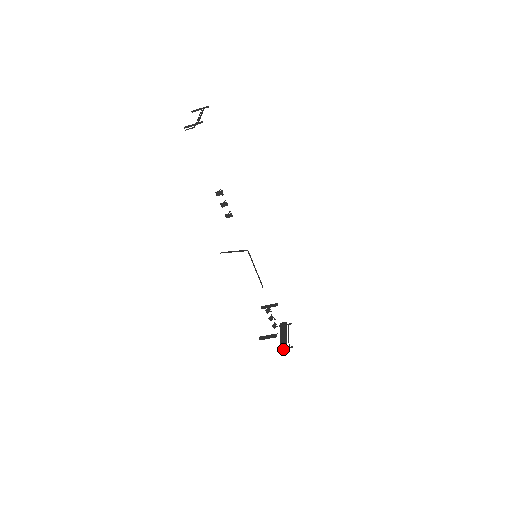
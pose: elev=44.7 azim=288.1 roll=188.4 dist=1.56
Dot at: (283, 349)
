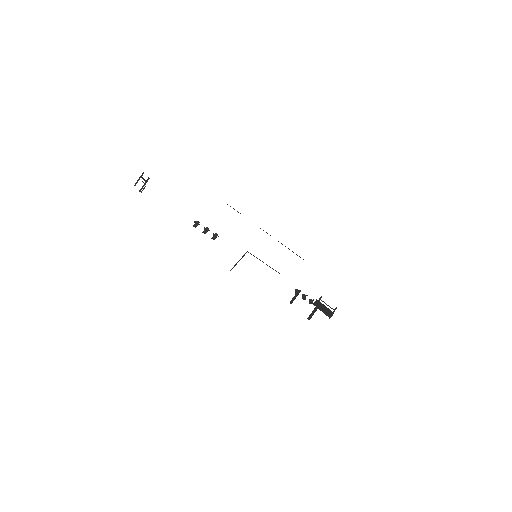
Dot at: (331, 315)
